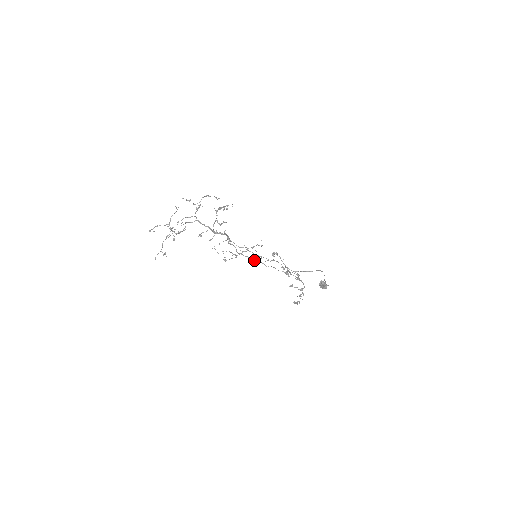
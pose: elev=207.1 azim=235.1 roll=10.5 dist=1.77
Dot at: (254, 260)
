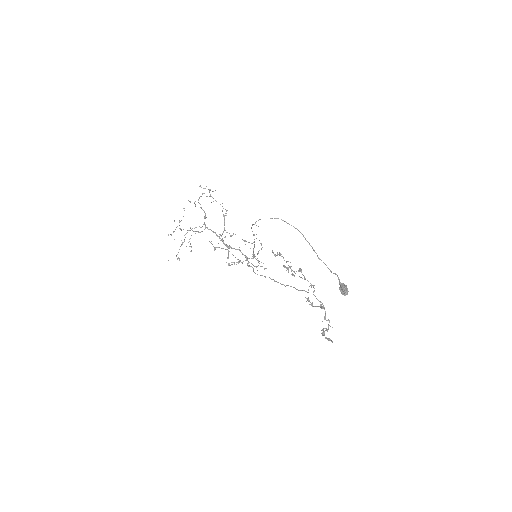
Dot at: (271, 279)
